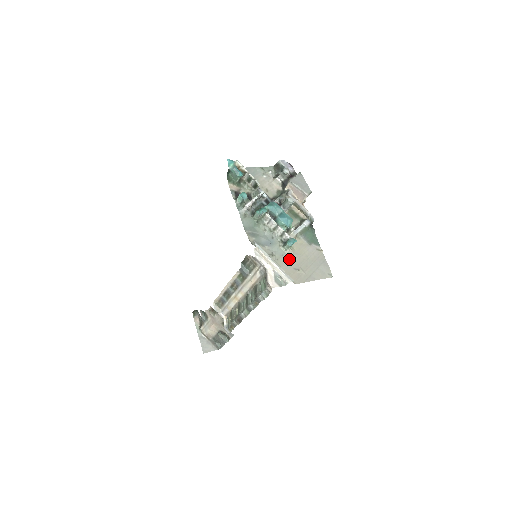
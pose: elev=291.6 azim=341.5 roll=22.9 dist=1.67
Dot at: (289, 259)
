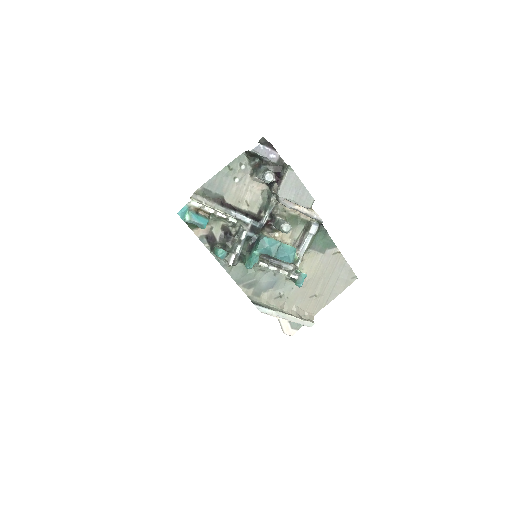
Dot at: (301, 289)
